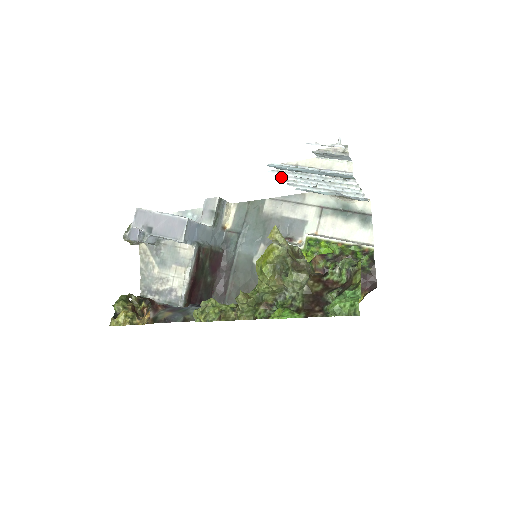
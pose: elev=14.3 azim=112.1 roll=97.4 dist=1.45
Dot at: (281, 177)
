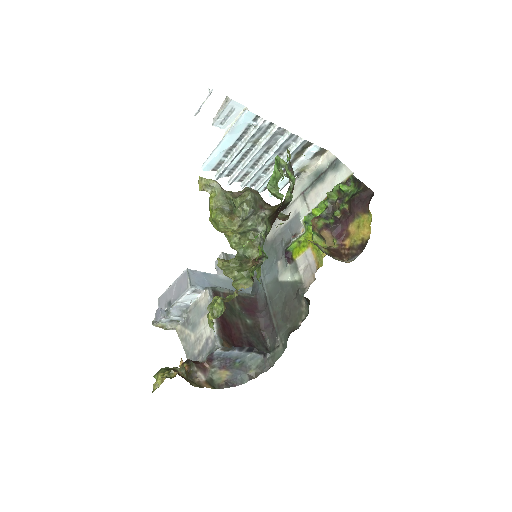
Dot at: (231, 180)
